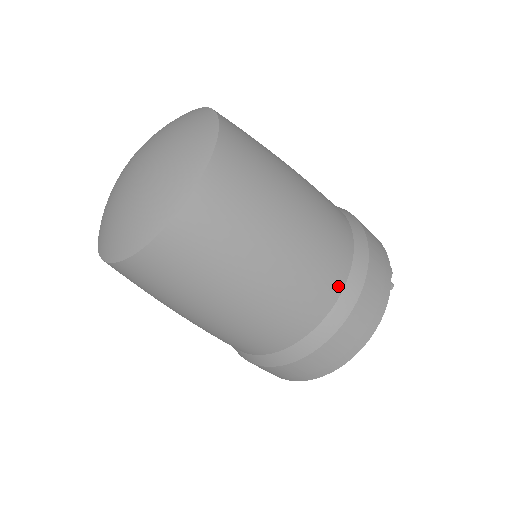
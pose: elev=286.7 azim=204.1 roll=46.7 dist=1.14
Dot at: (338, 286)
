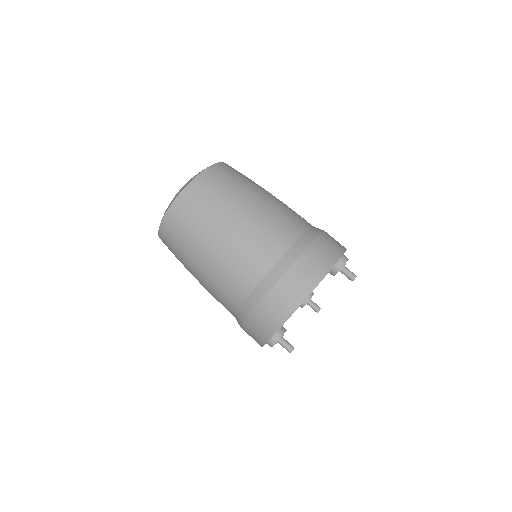
Dot at: (286, 245)
